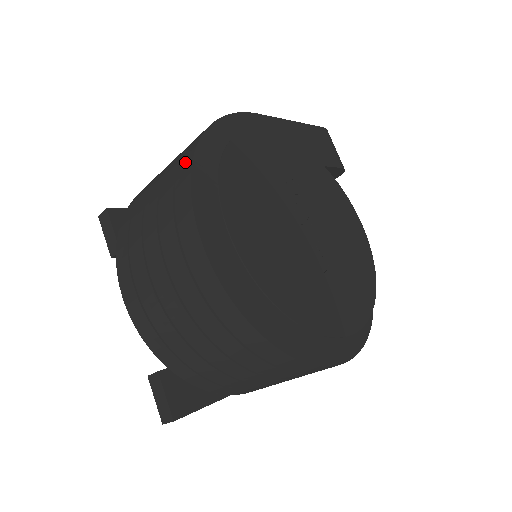
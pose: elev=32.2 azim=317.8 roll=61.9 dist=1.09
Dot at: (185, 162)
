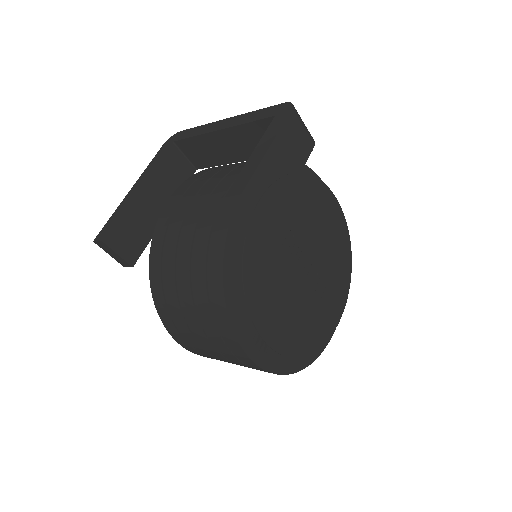
Dot at: (218, 308)
